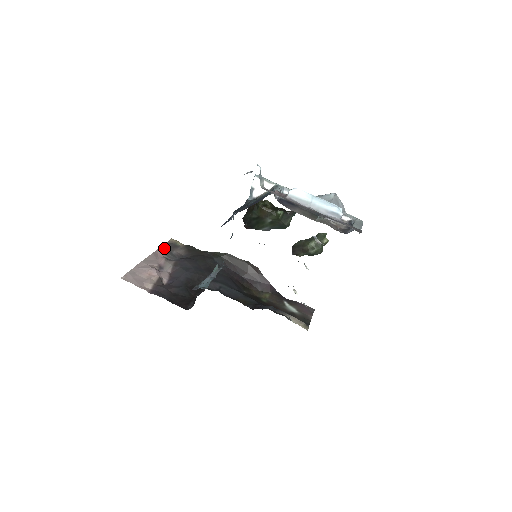
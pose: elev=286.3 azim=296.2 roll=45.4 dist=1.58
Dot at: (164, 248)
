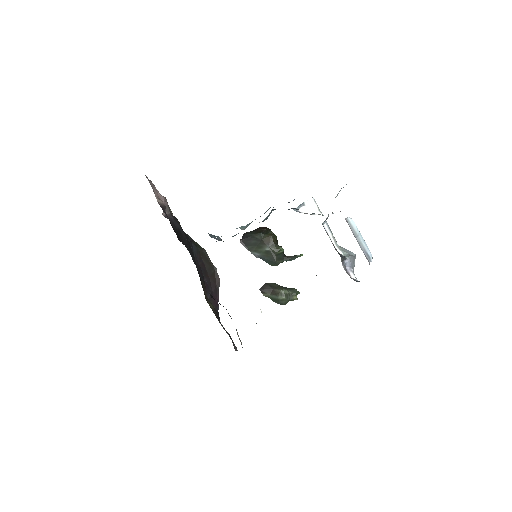
Dot at: (166, 199)
